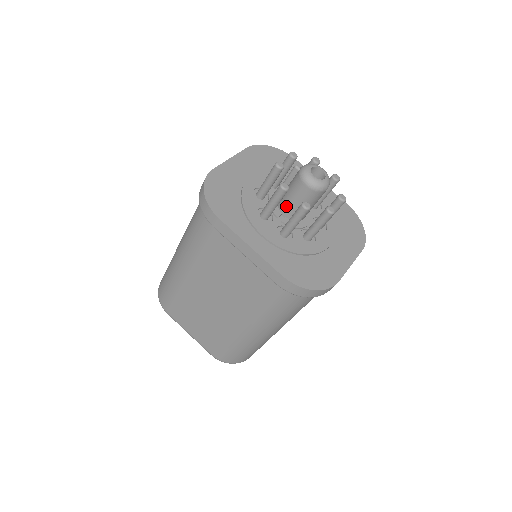
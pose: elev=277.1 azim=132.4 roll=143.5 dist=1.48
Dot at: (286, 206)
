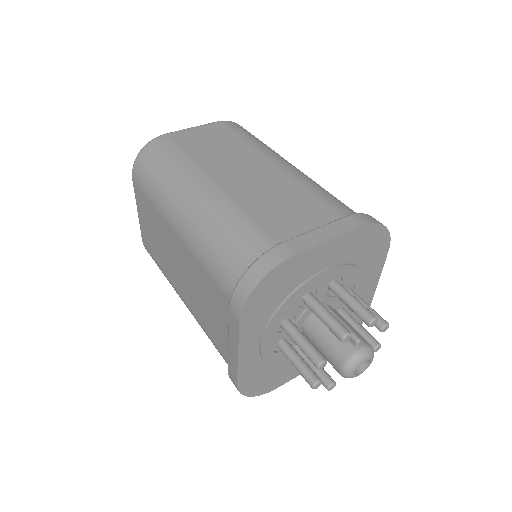
Dot at: (311, 334)
